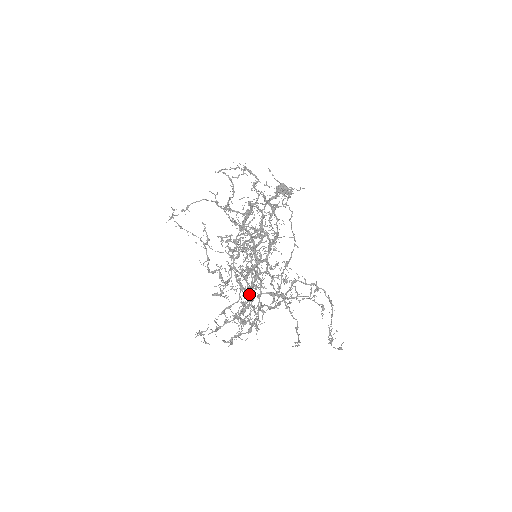
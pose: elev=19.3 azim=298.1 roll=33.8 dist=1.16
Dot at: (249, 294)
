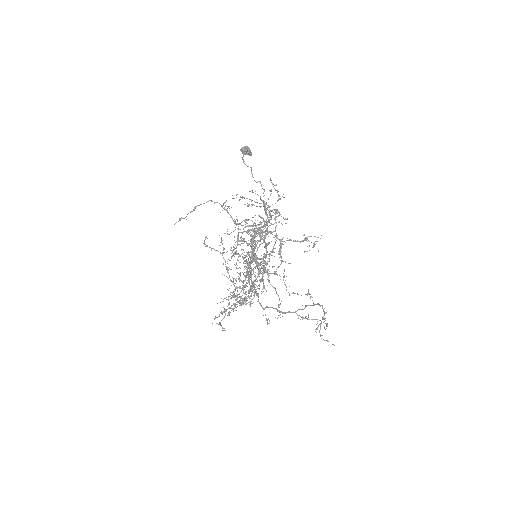
Dot at: (258, 294)
